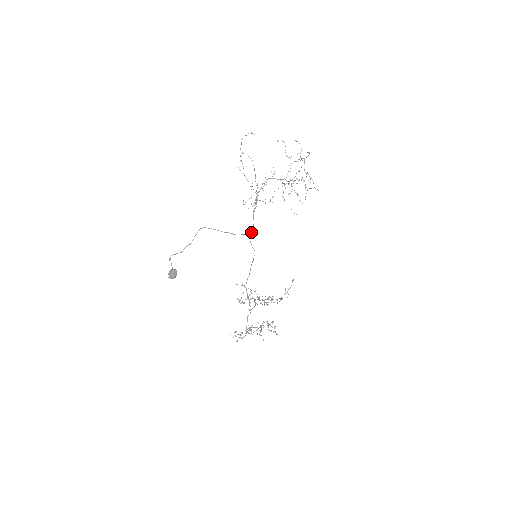
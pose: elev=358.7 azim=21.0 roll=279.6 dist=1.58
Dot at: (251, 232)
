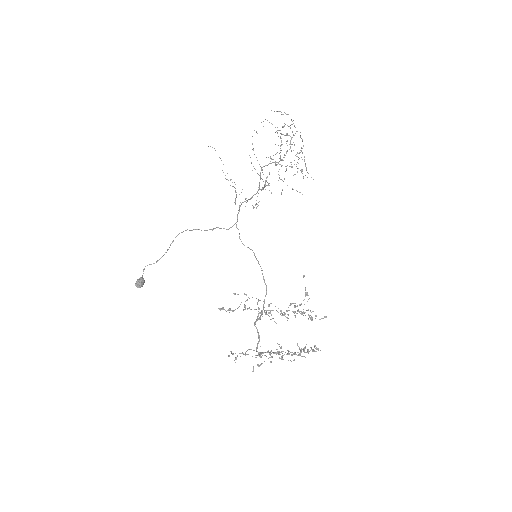
Dot at: (232, 226)
